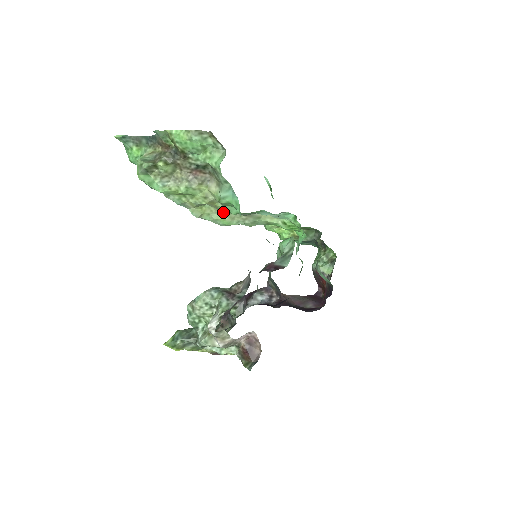
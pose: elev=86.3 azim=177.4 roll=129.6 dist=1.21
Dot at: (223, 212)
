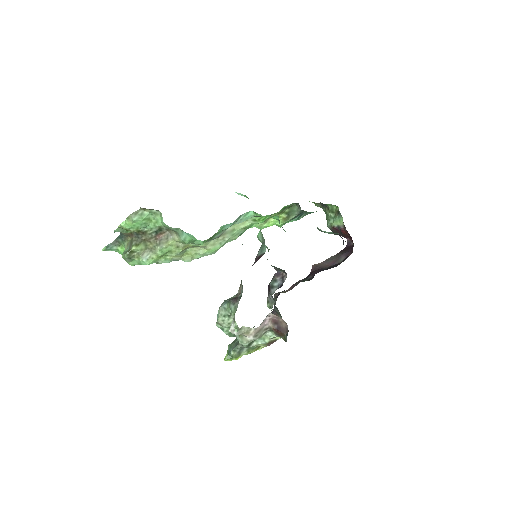
Dot at: (201, 246)
